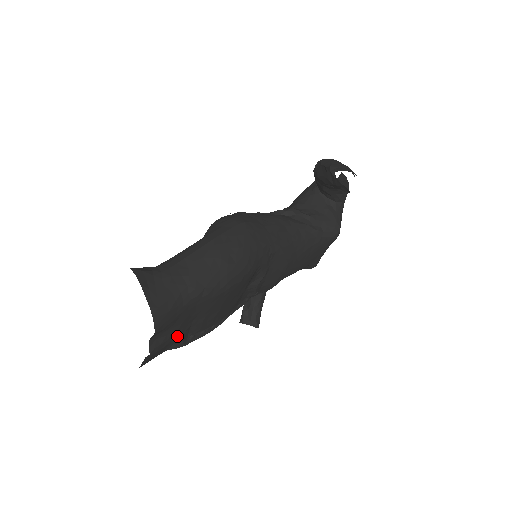
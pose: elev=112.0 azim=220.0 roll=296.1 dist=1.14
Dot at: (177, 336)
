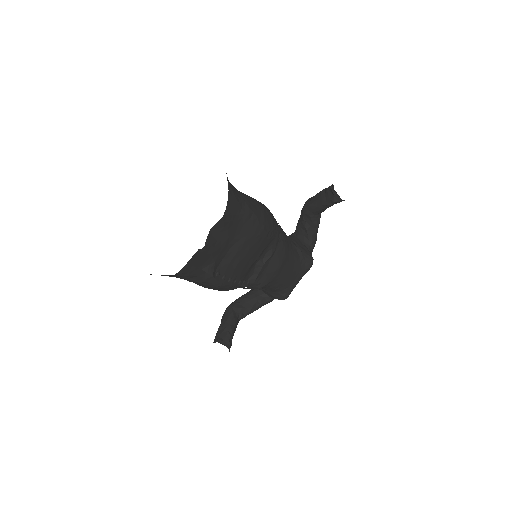
Dot at: (217, 254)
